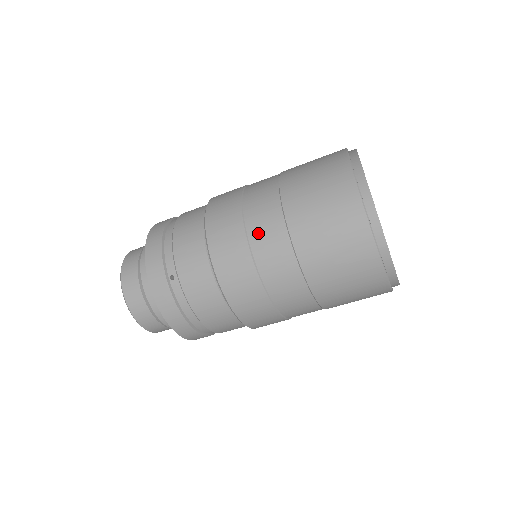
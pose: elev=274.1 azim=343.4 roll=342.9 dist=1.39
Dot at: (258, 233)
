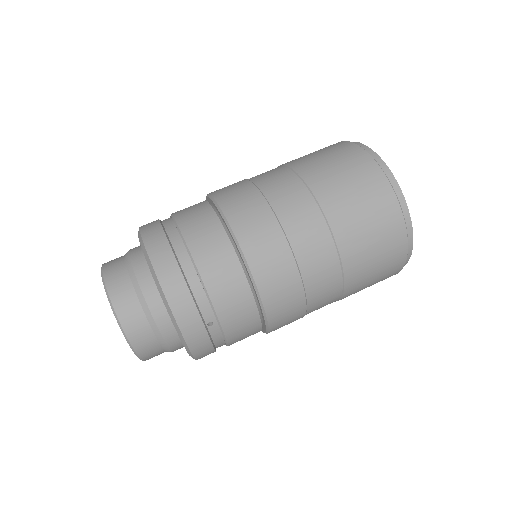
Dot at: (312, 269)
